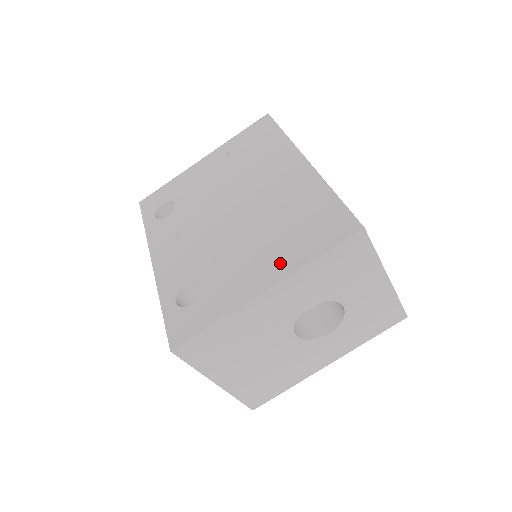
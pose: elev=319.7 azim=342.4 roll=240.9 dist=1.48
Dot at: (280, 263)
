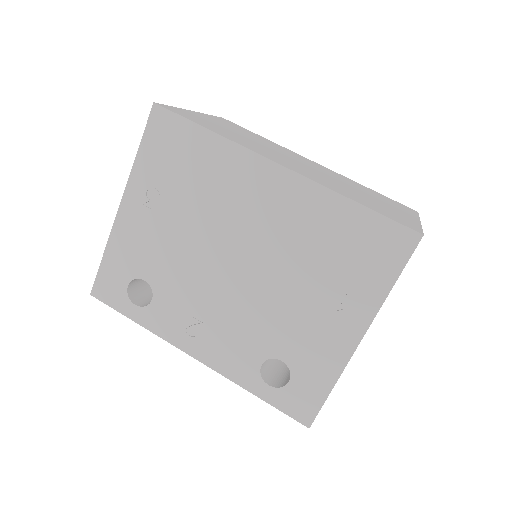
Dot at: (355, 306)
